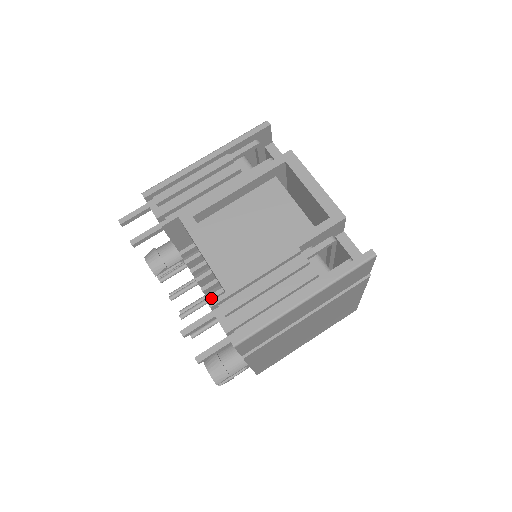
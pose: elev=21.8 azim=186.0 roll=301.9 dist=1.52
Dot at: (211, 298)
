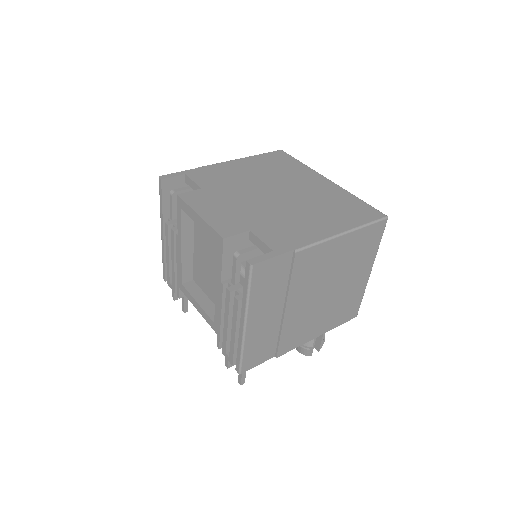
Dot at: occluded
